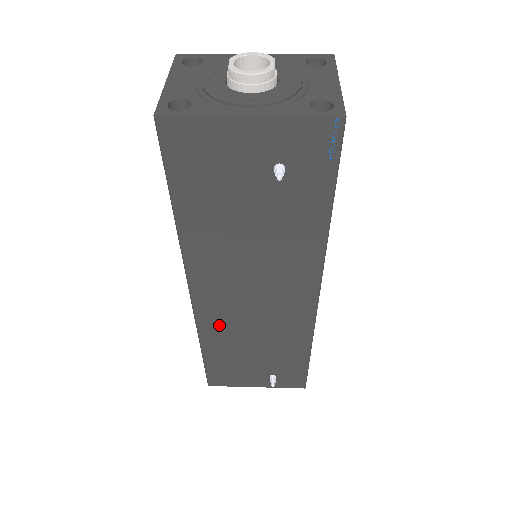
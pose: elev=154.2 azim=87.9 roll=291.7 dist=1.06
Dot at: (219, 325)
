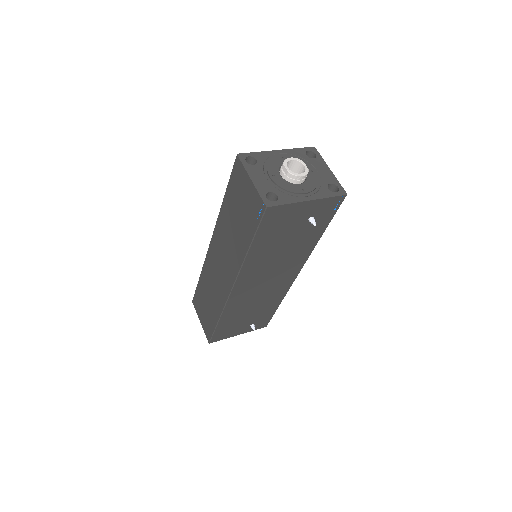
Dot at: (238, 303)
